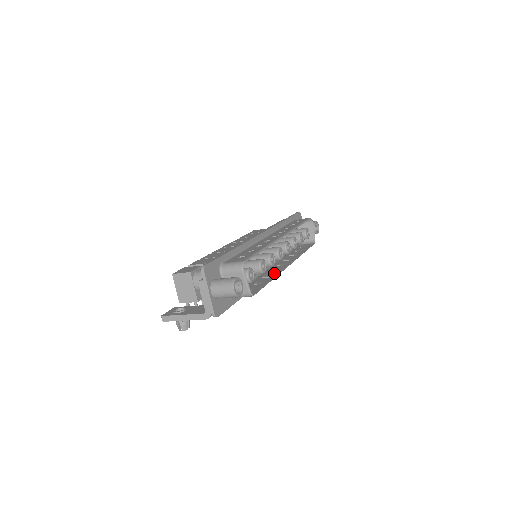
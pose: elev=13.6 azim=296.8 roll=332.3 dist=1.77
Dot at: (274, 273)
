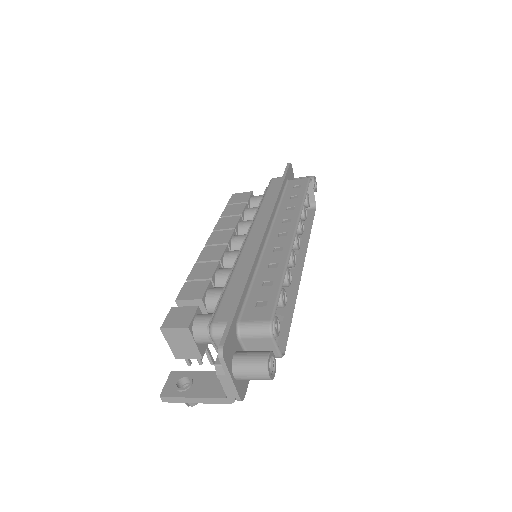
Dot at: (290, 290)
